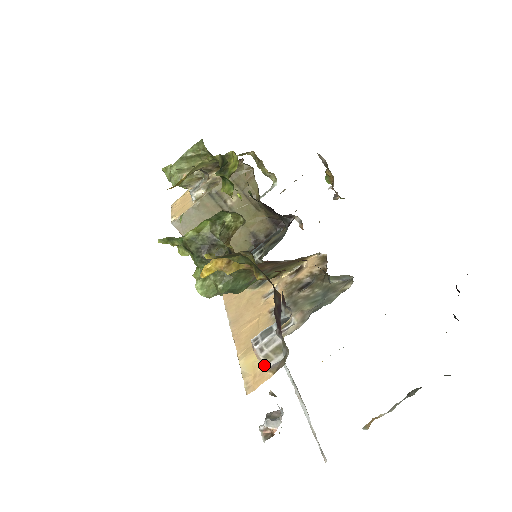
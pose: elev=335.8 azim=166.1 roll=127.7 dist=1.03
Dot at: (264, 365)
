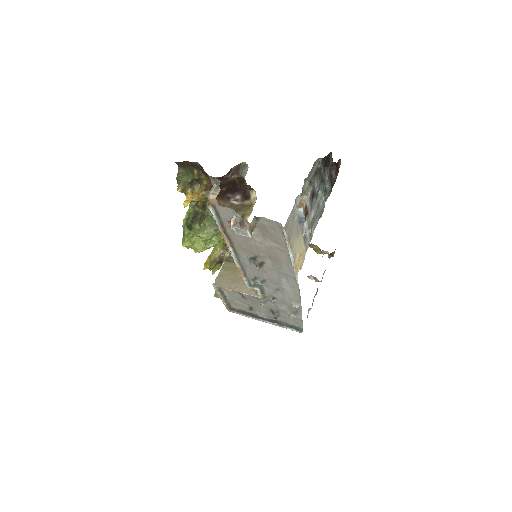
Dot at: (214, 198)
